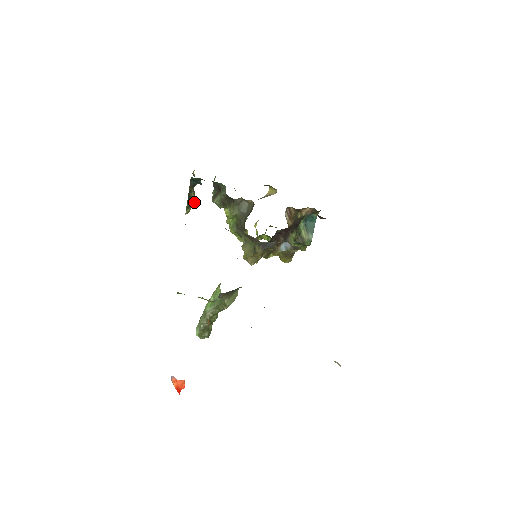
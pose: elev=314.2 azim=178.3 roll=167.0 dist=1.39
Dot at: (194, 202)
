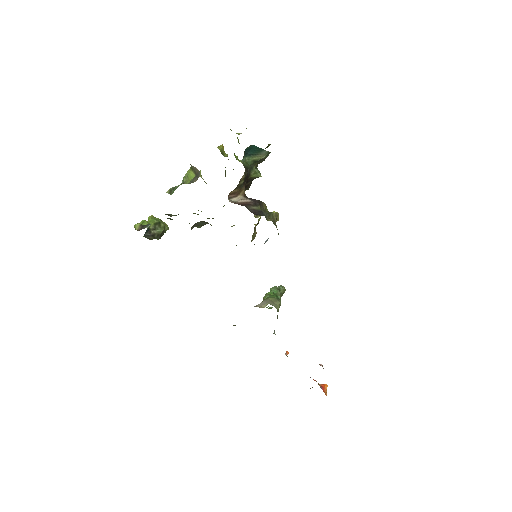
Dot at: (163, 229)
